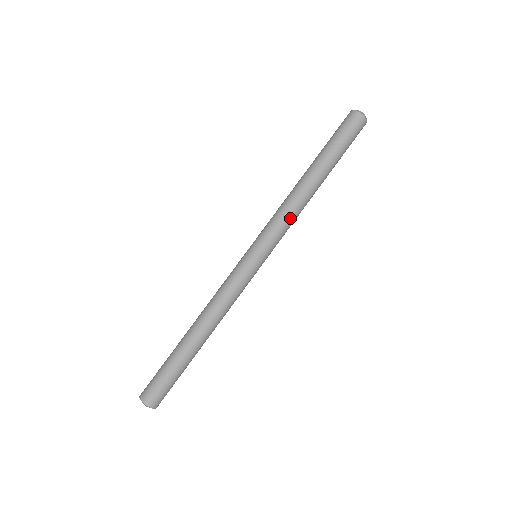
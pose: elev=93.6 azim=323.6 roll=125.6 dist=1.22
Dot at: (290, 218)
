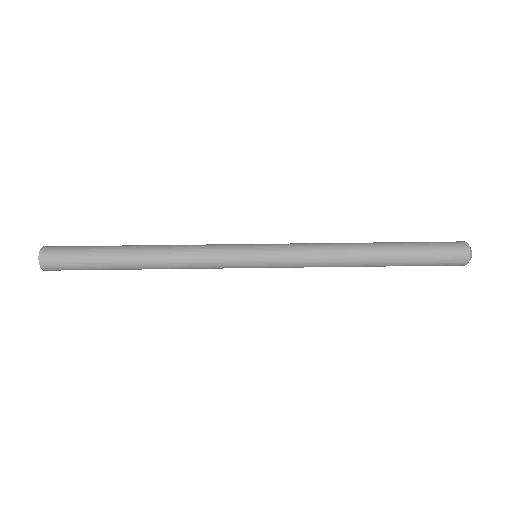
Dot at: (316, 249)
